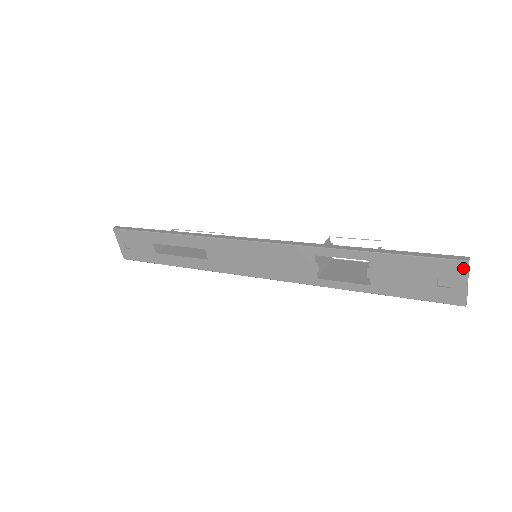
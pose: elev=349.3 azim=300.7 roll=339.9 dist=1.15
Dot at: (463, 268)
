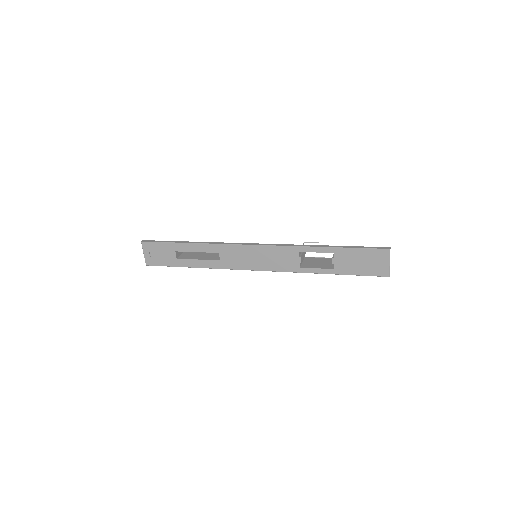
Dot at: (388, 253)
